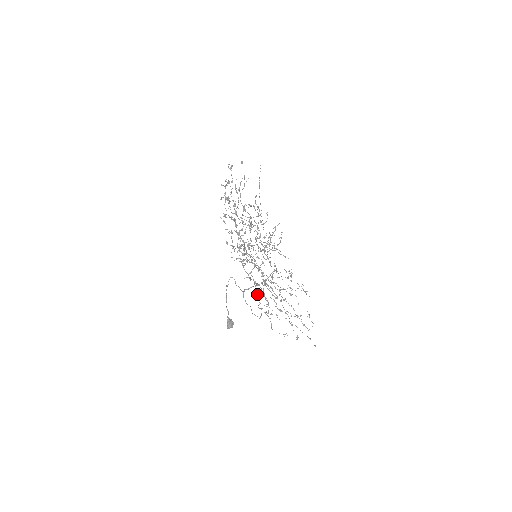
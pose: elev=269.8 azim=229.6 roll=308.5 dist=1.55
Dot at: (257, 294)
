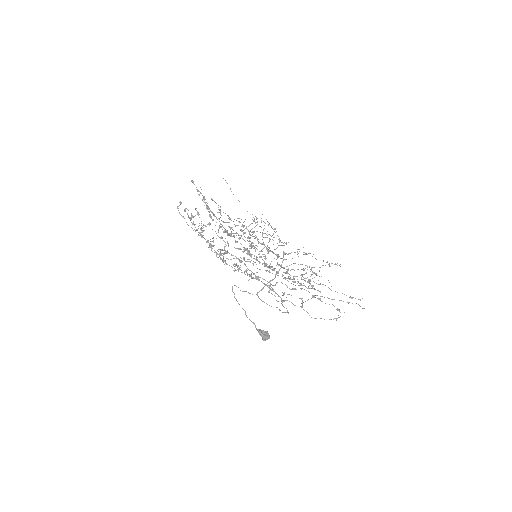
Dot at: (271, 290)
